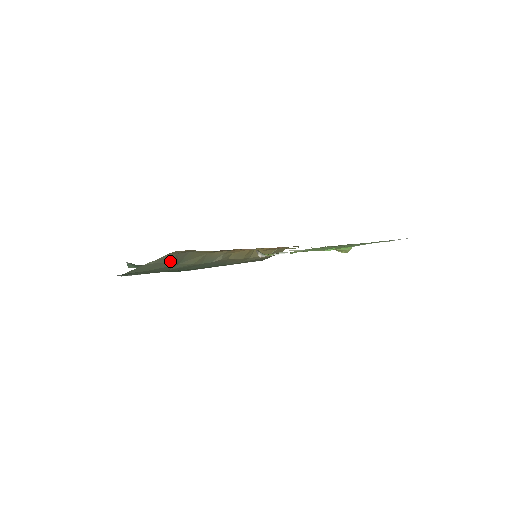
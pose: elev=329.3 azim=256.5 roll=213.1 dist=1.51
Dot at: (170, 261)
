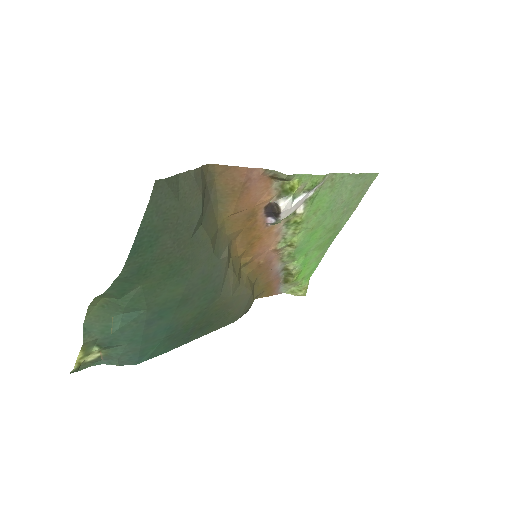
Dot at: (202, 193)
